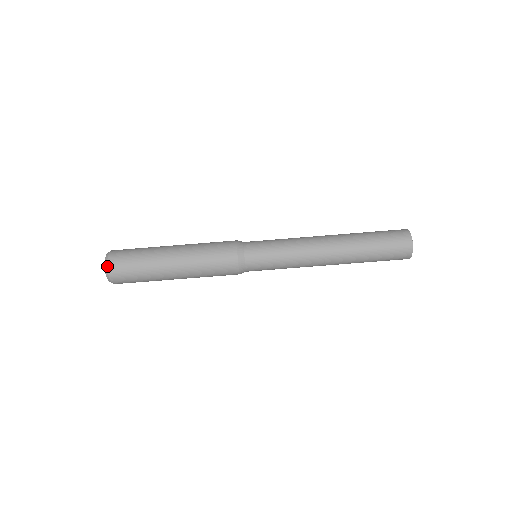
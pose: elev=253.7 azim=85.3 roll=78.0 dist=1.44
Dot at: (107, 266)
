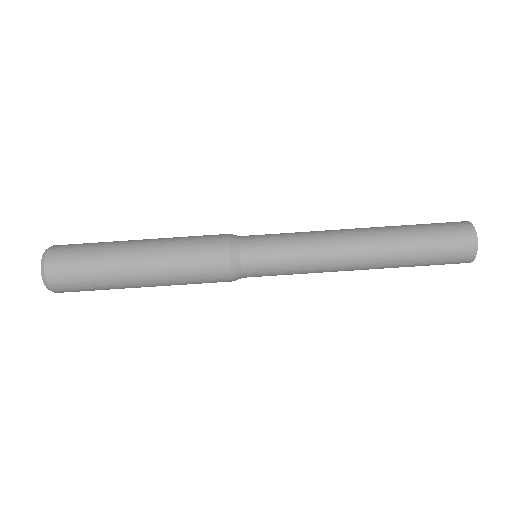
Dot at: (44, 271)
